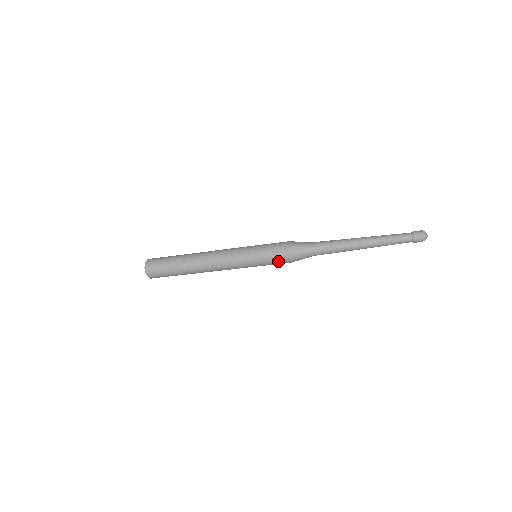
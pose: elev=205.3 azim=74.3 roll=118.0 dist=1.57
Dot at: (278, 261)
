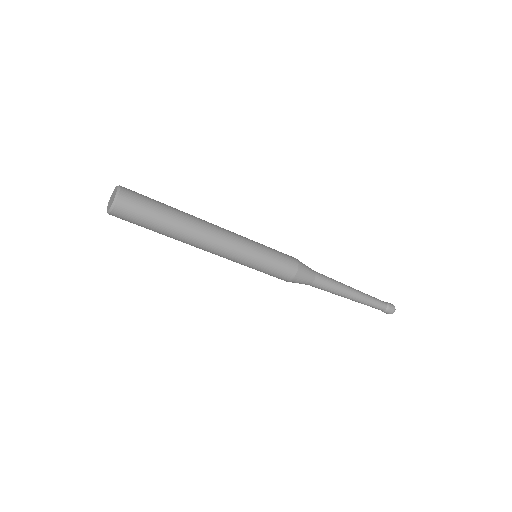
Dot at: (278, 276)
